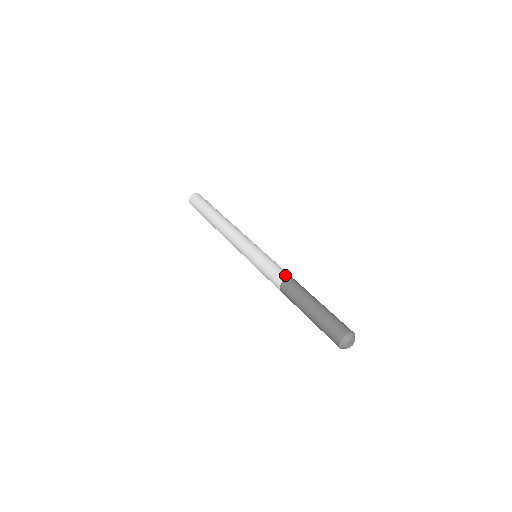
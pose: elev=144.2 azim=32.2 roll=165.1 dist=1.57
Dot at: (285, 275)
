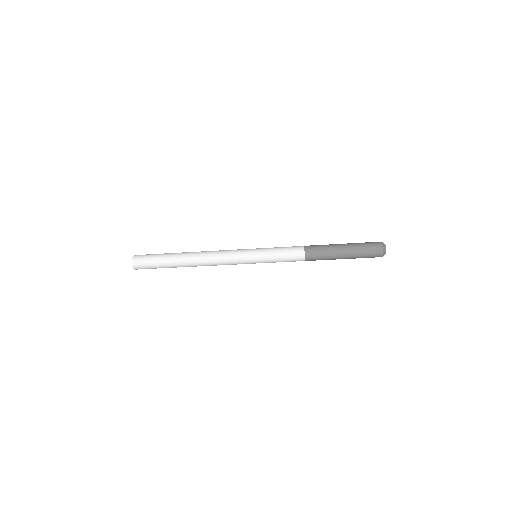
Dot at: occluded
